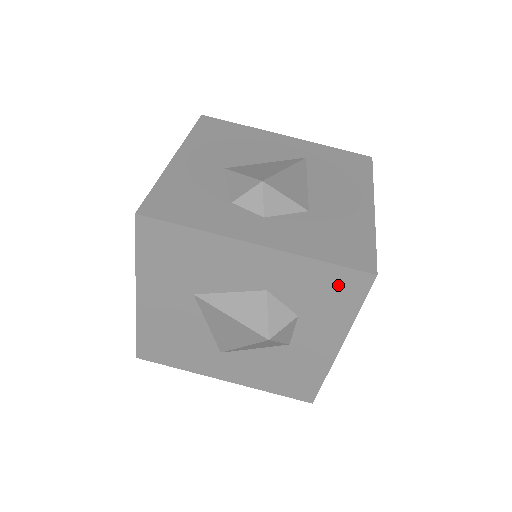
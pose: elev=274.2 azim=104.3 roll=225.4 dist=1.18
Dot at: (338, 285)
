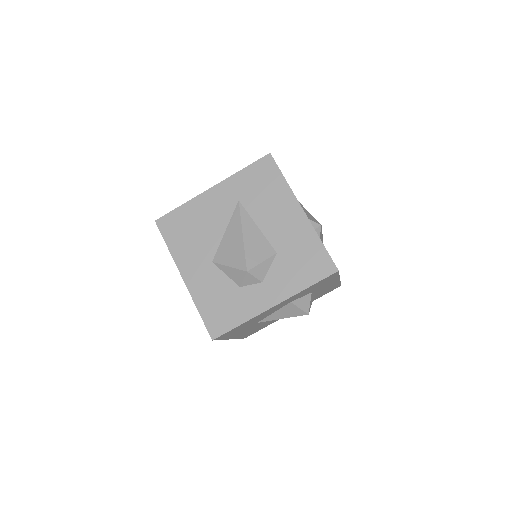
Dot at: occluded
